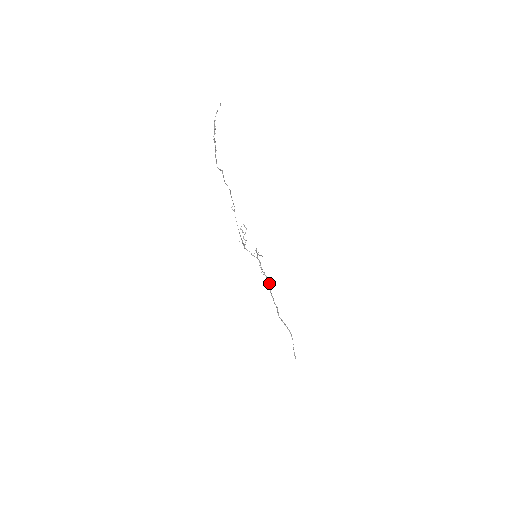
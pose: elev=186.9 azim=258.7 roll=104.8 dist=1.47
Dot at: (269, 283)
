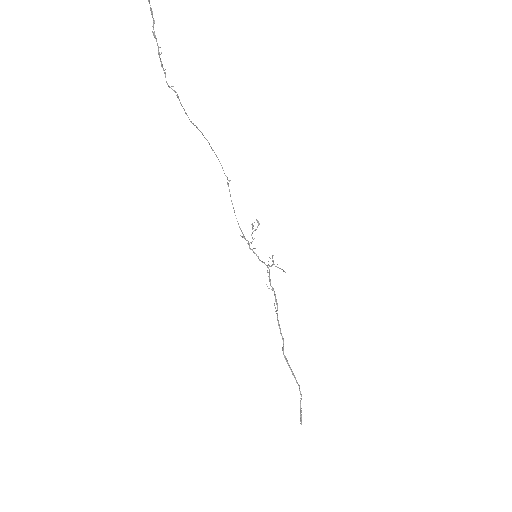
Dot at: (277, 303)
